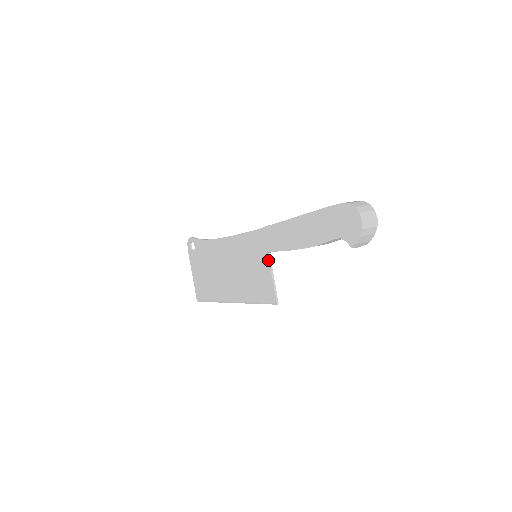
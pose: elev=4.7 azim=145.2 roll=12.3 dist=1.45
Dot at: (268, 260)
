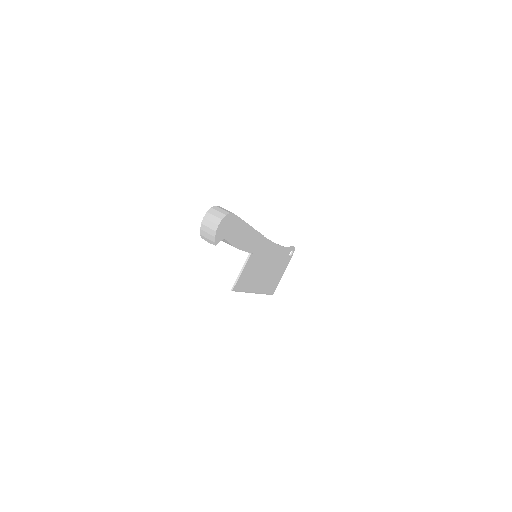
Dot at: (247, 257)
